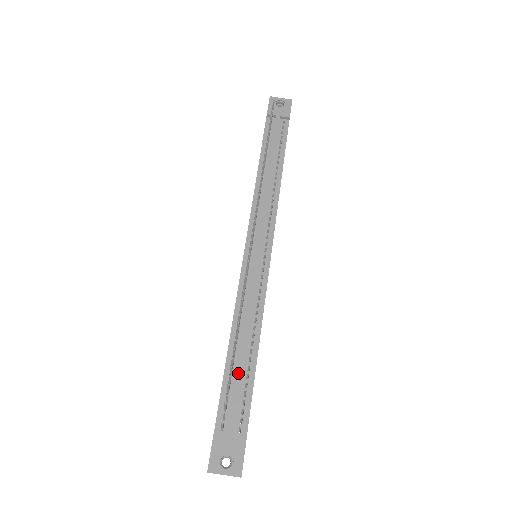
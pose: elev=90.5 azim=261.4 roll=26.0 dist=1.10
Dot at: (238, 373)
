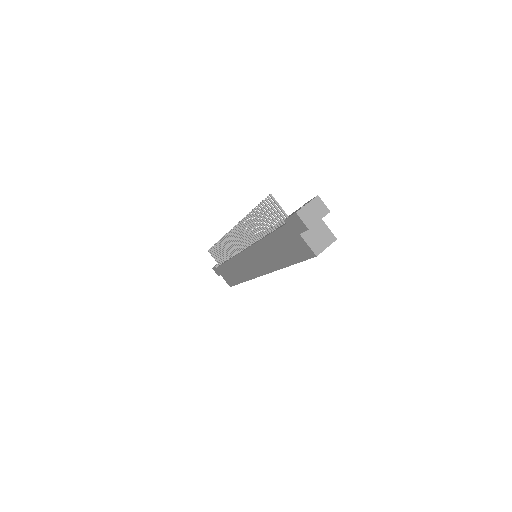
Dot at: occluded
